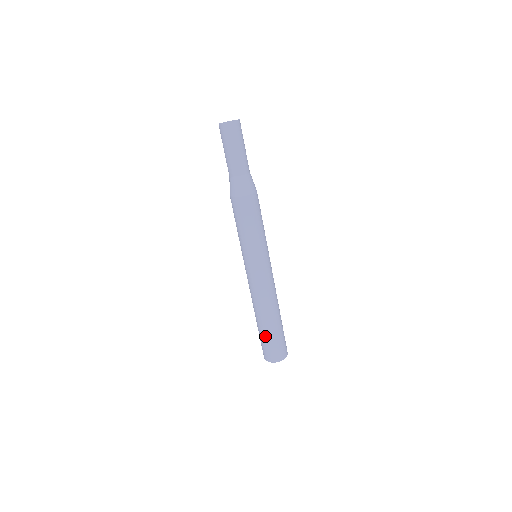
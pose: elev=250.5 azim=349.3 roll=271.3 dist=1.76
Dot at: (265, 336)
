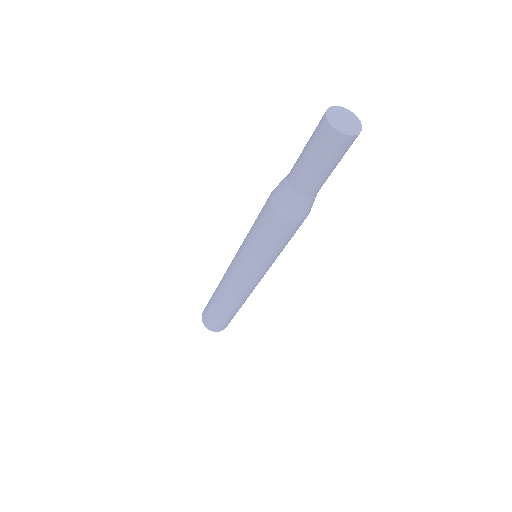
Dot at: (220, 317)
